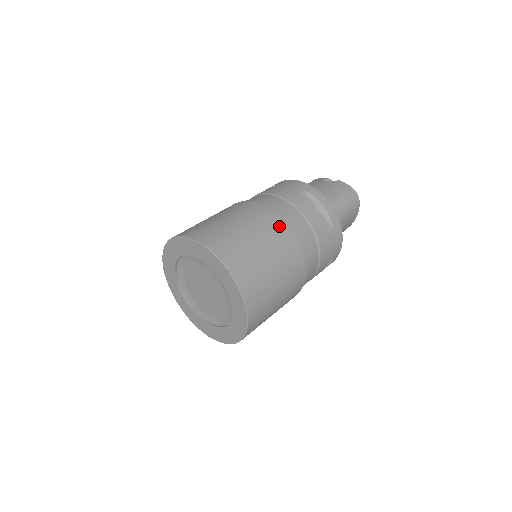
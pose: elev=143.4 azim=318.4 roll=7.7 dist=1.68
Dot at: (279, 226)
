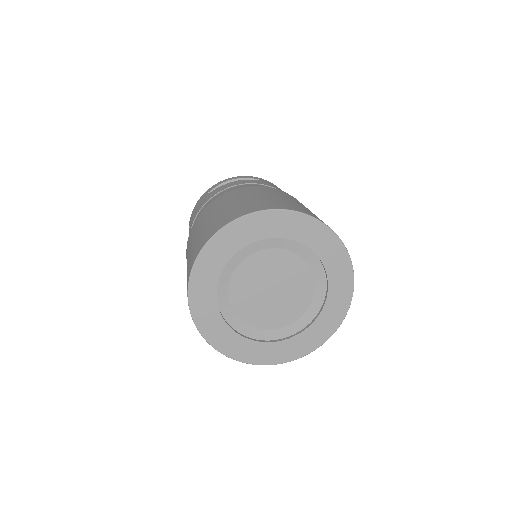
Dot at: occluded
